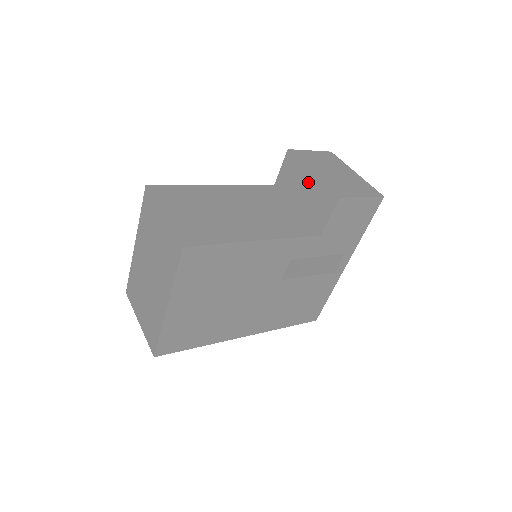
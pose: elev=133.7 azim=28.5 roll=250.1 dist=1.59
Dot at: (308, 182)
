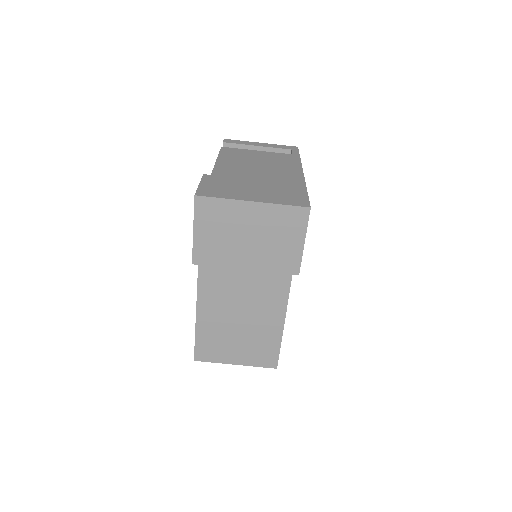
Dot at: occluded
